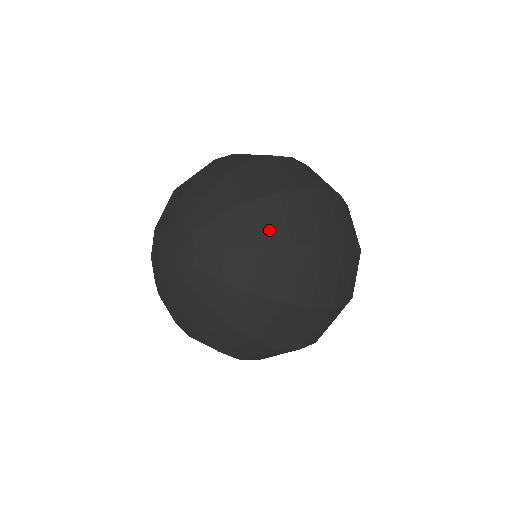
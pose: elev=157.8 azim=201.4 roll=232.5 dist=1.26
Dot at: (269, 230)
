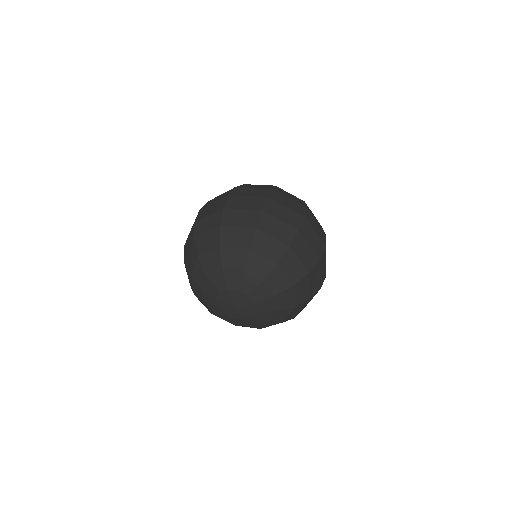
Dot at: (294, 273)
